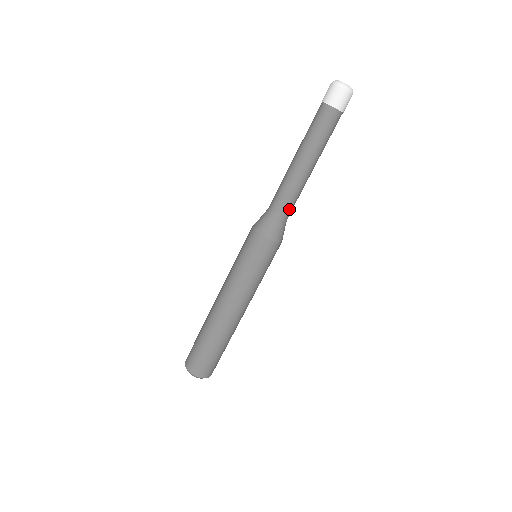
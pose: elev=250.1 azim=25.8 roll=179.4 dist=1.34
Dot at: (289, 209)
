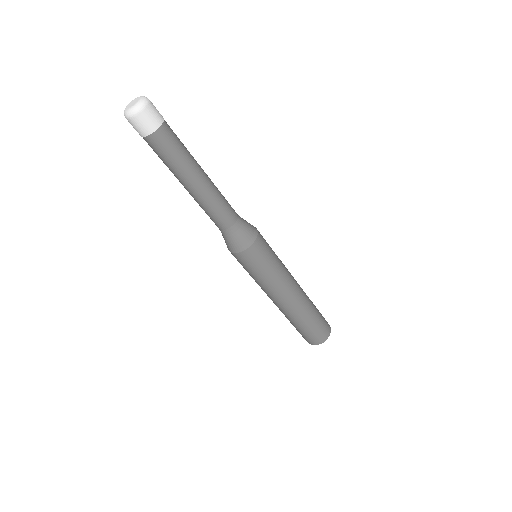
Dot at: (221, 223)
